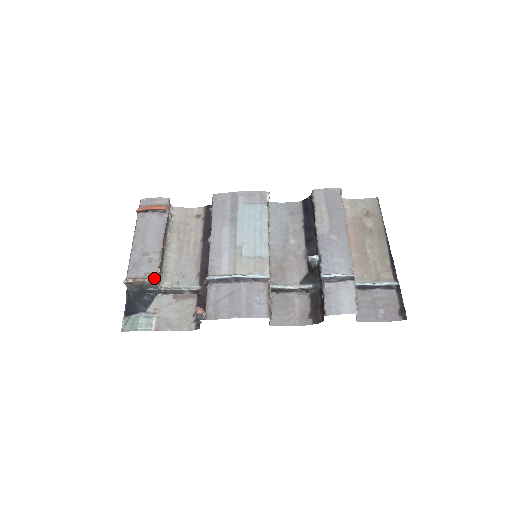
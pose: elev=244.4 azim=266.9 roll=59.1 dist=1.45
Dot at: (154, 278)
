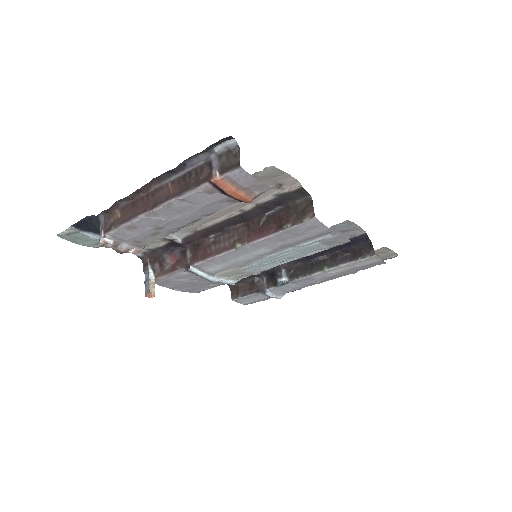
Dot at: (140, 249)
